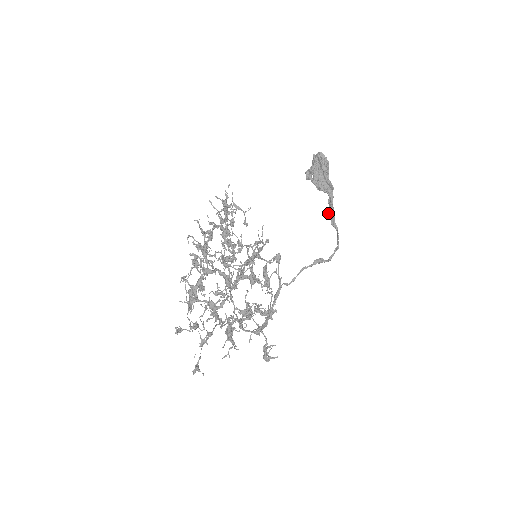
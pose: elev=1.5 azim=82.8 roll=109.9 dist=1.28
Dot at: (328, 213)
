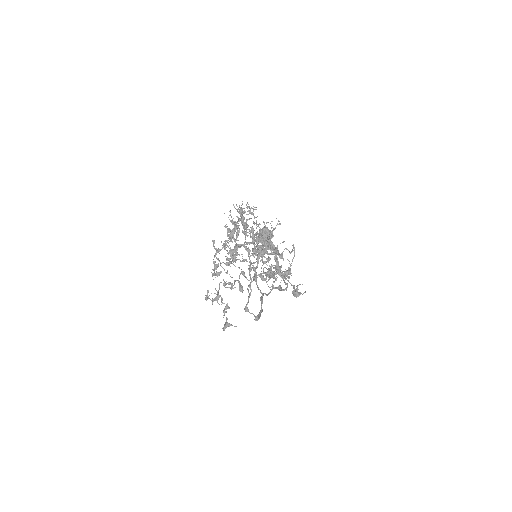
Dot at: occluded
